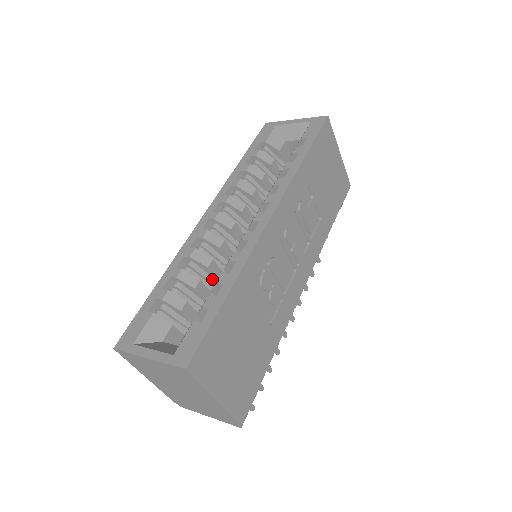
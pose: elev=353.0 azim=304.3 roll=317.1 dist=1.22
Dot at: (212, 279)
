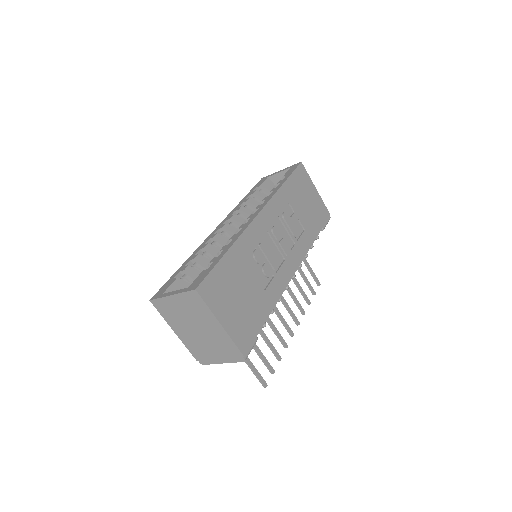
Dot at: occluded
